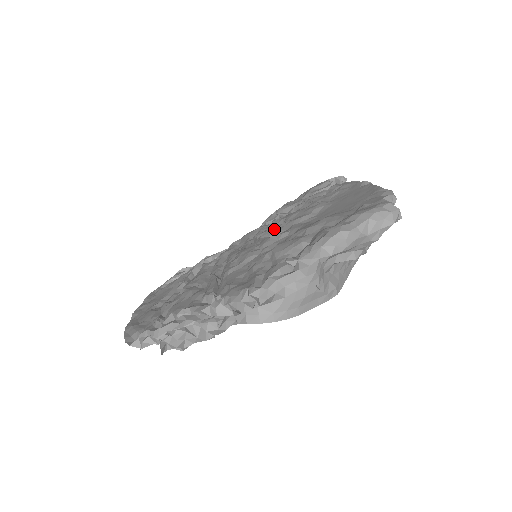
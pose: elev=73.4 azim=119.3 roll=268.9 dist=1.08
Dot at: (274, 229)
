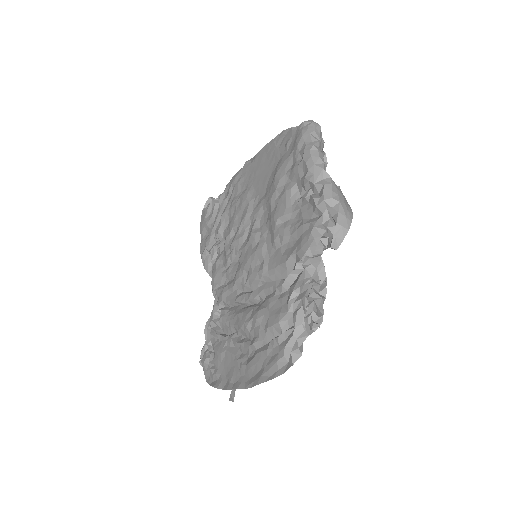
Dot at: (239, 237)
